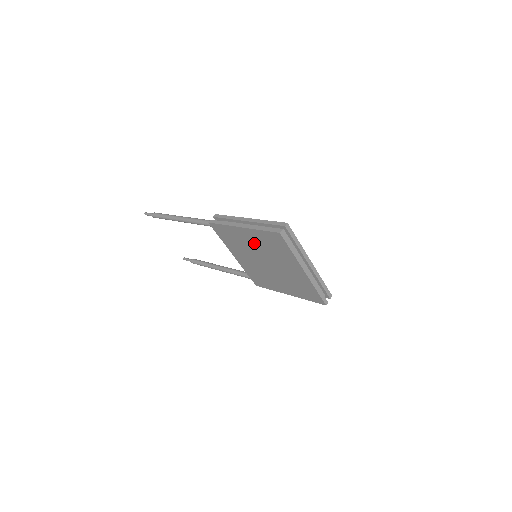
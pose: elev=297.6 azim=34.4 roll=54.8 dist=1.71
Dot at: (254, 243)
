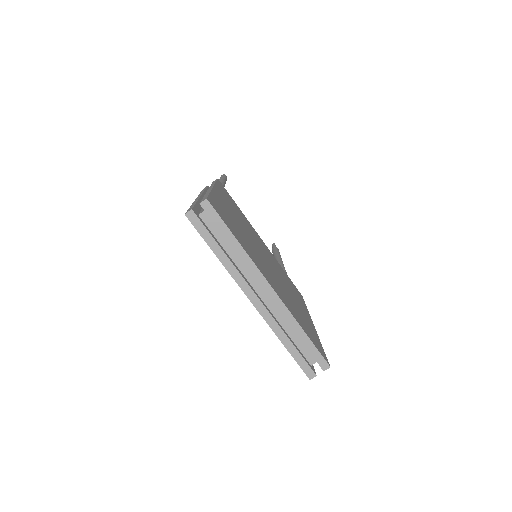
Dot at: occluded
